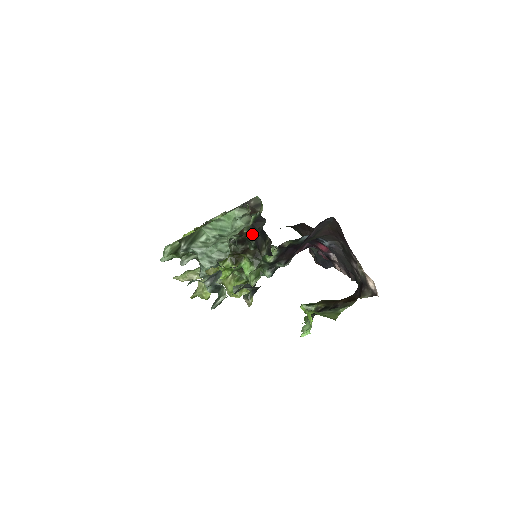
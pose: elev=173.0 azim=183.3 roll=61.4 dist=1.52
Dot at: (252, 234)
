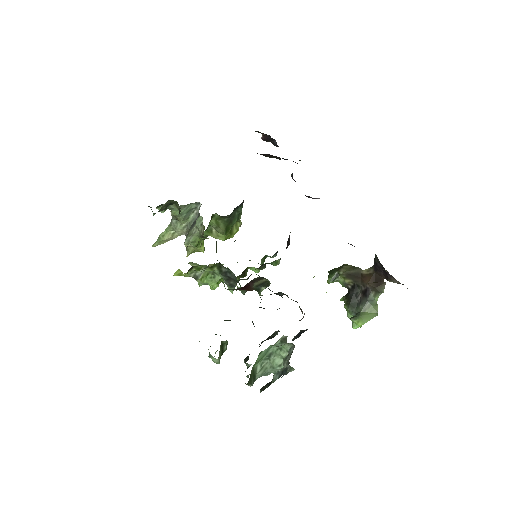
Dot at: occluded
